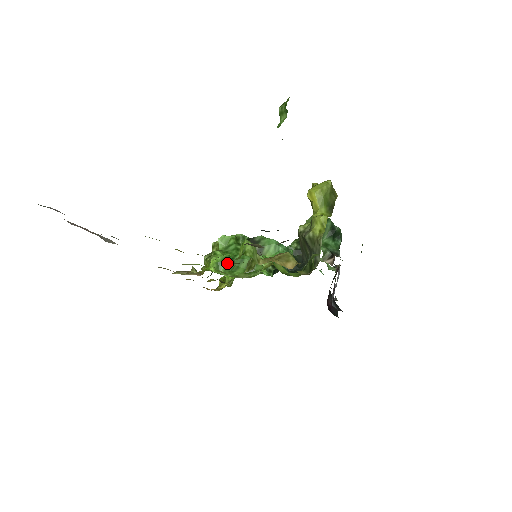
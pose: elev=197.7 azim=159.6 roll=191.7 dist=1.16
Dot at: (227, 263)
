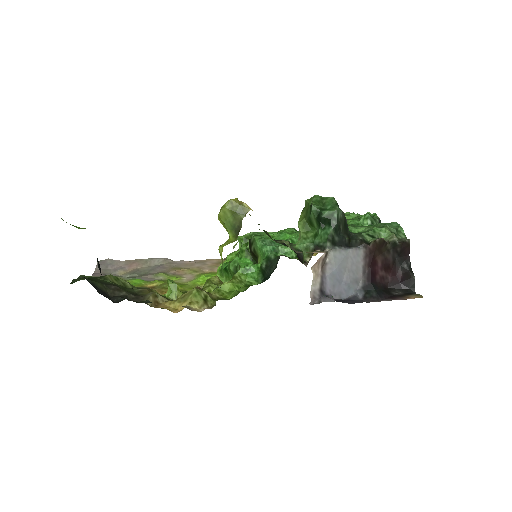
Dot at: (224, 271)
